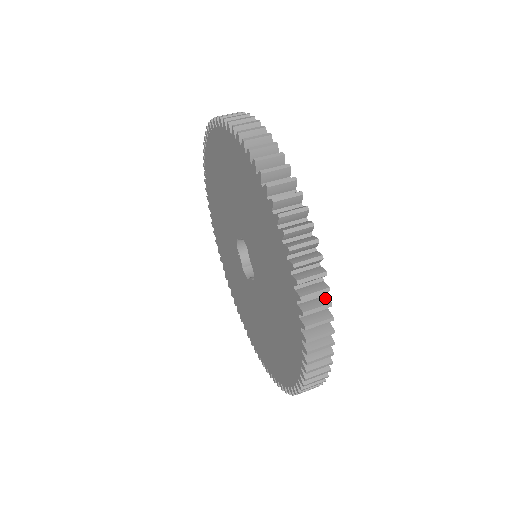
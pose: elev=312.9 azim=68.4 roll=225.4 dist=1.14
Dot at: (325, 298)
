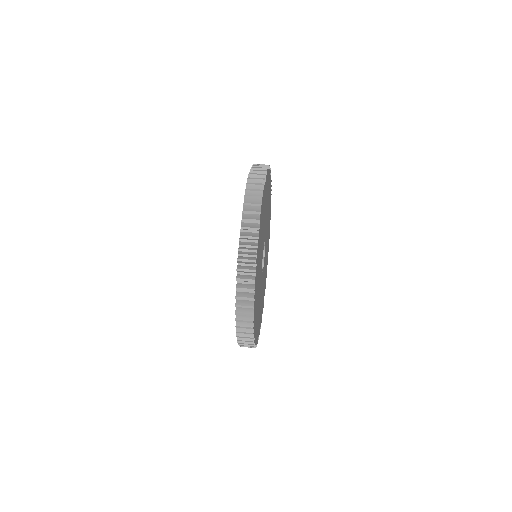
Dot at: (256, 239)
